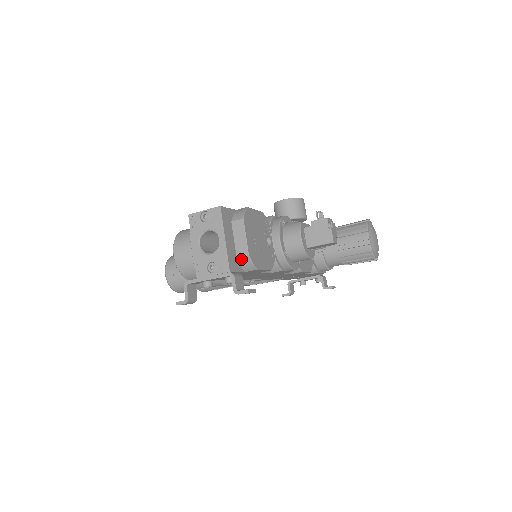
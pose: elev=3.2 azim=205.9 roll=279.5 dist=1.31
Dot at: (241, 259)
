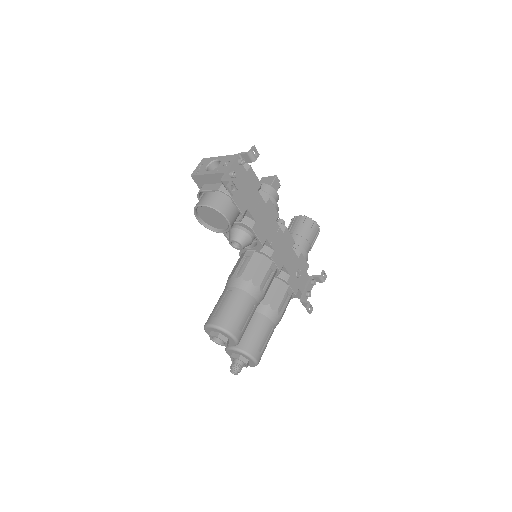
Dot at: occluded
